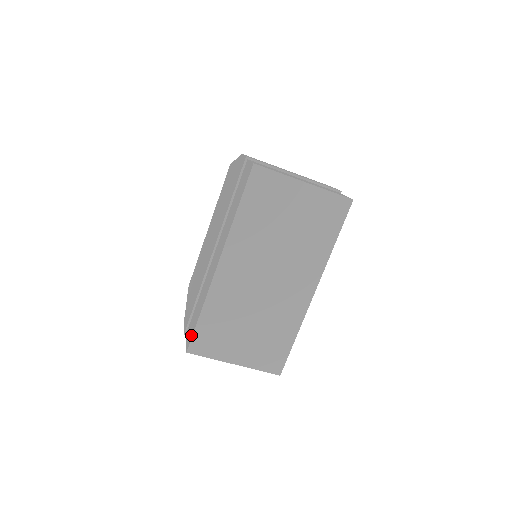
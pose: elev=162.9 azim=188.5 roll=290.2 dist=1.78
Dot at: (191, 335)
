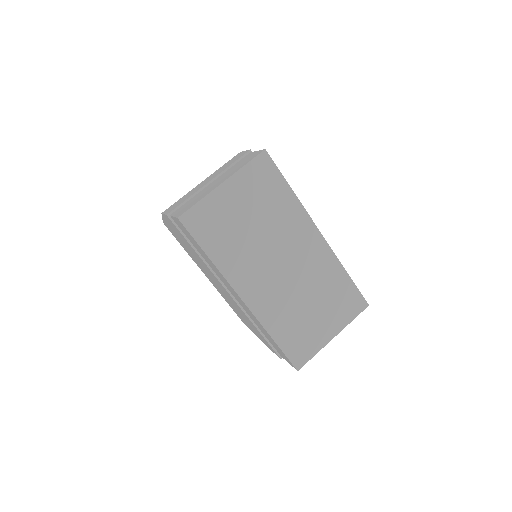
Dot at: (286, 358)
